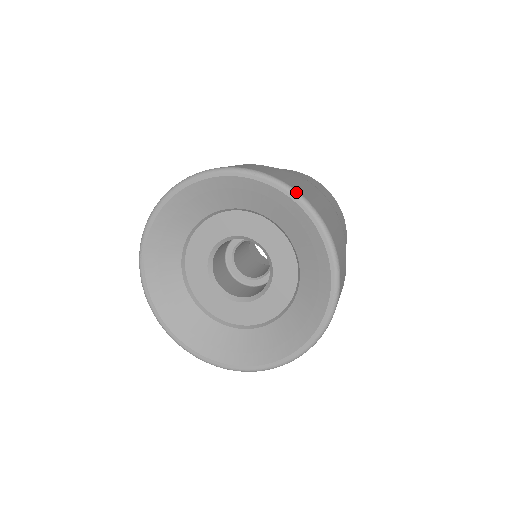
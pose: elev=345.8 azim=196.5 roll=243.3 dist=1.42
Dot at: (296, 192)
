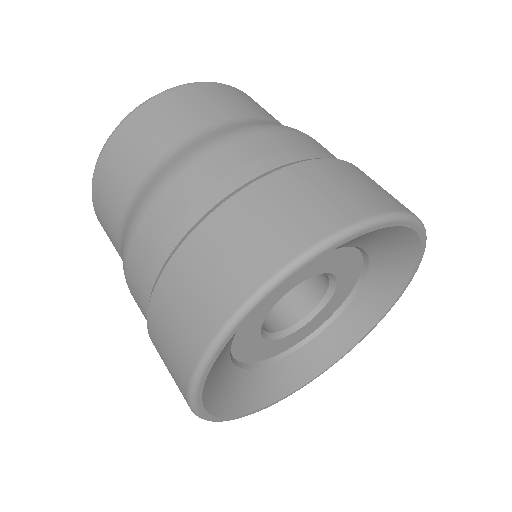
Dot at: (362, 225)
